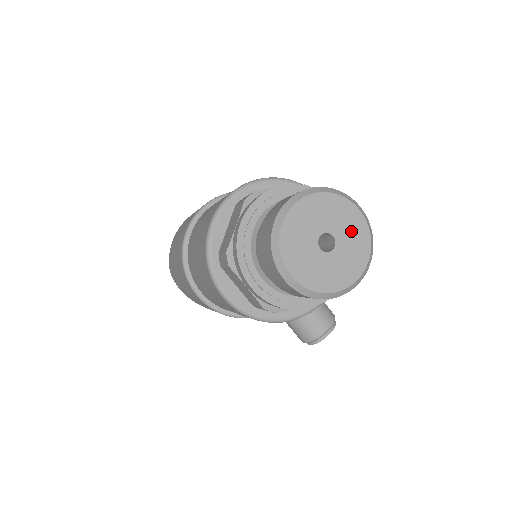
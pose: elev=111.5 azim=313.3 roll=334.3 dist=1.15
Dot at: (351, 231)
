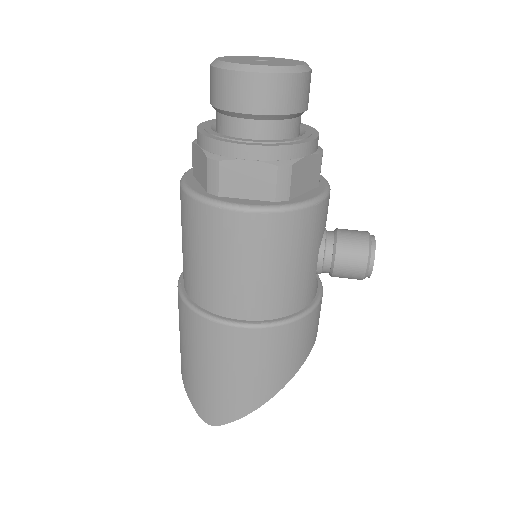
Dot at: (271, 59)
